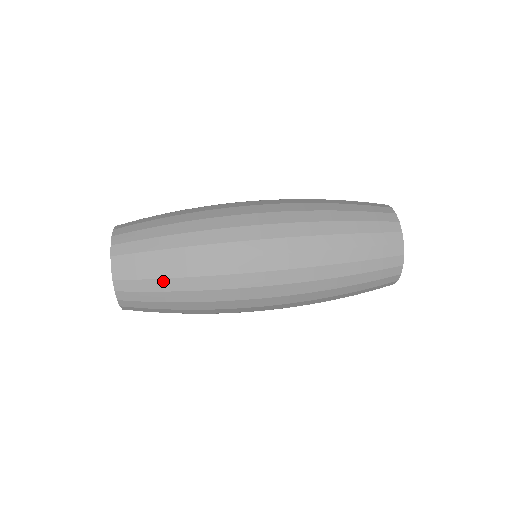
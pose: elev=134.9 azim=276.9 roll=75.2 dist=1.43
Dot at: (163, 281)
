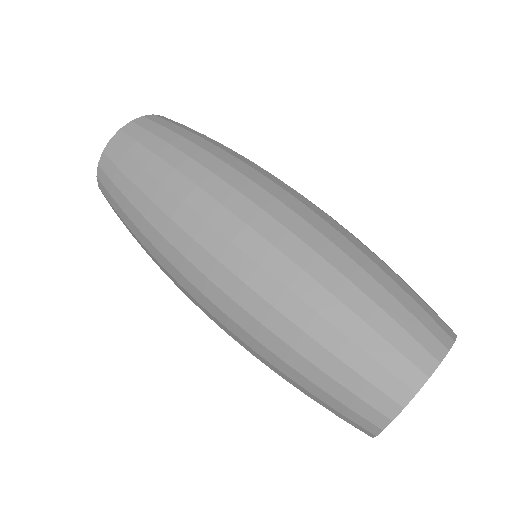
Dot at: occluded
